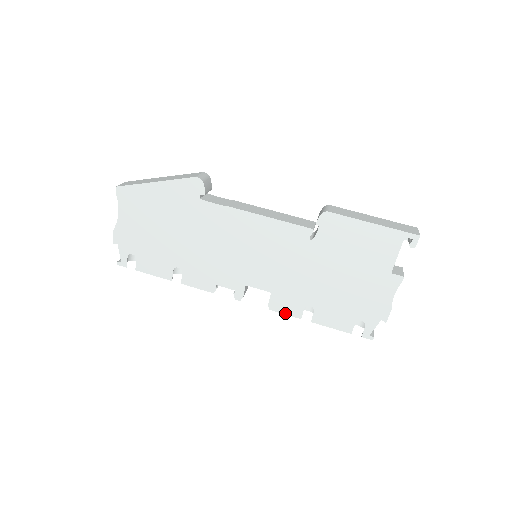
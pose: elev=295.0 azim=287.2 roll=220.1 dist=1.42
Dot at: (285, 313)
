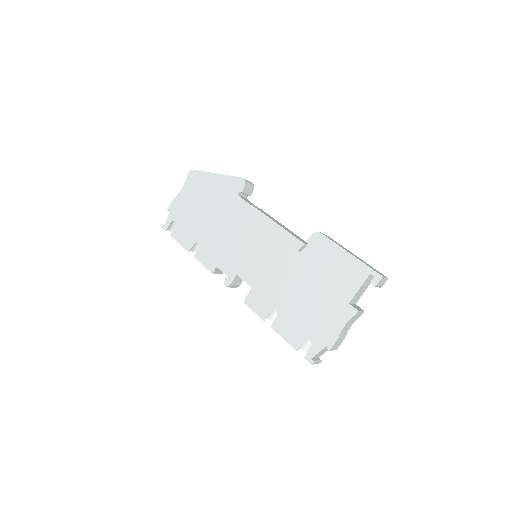
Dot at: (254, 310)
